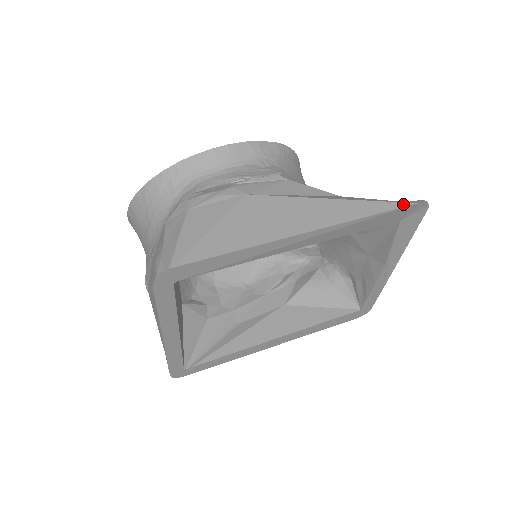
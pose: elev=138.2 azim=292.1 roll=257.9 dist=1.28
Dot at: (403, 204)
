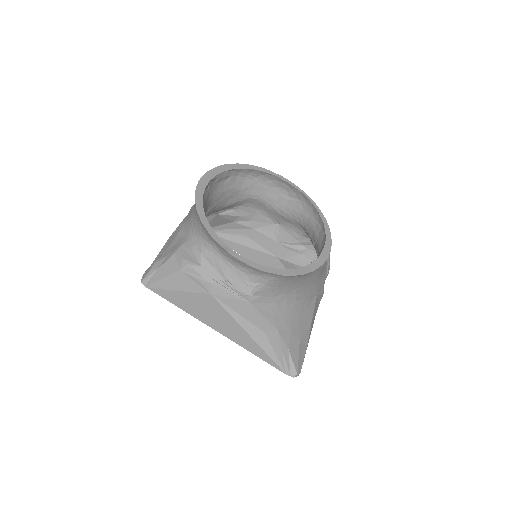
Dot at: (278, 368)
